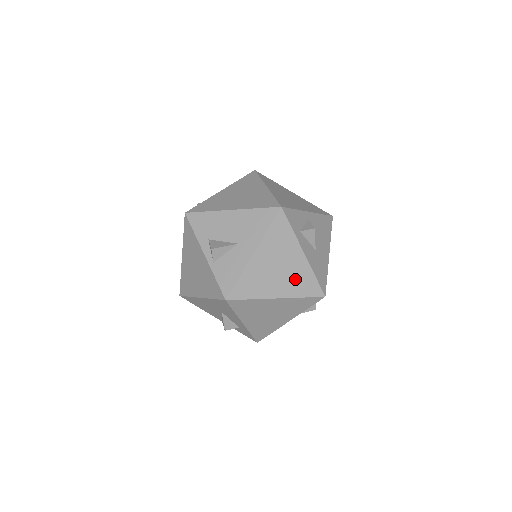
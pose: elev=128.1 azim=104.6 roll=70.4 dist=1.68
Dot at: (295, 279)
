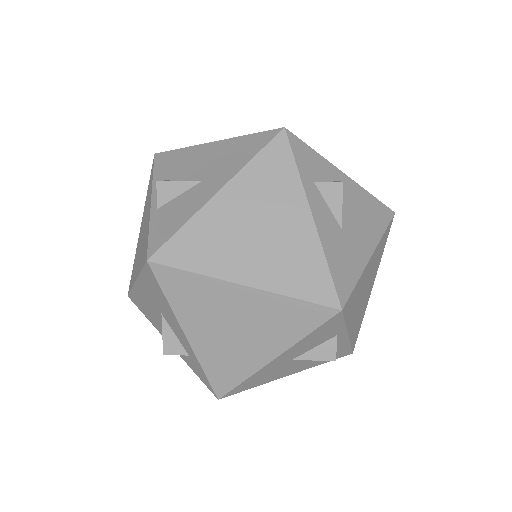
Dot at: (286, 258)
